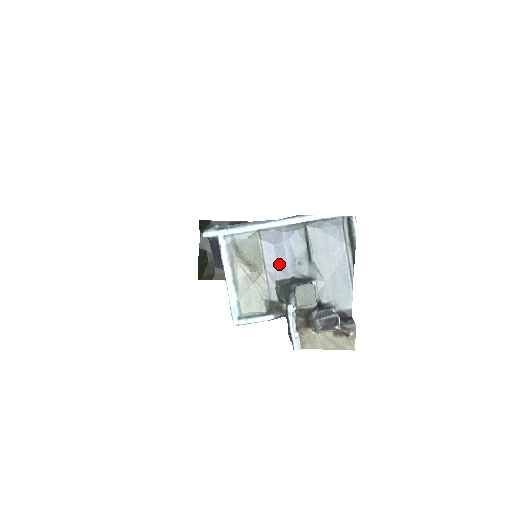
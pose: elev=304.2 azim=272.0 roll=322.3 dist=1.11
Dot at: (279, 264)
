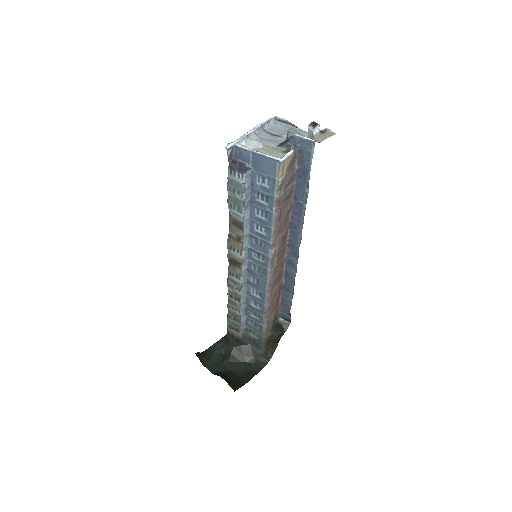
Dot at: (270, 142)
